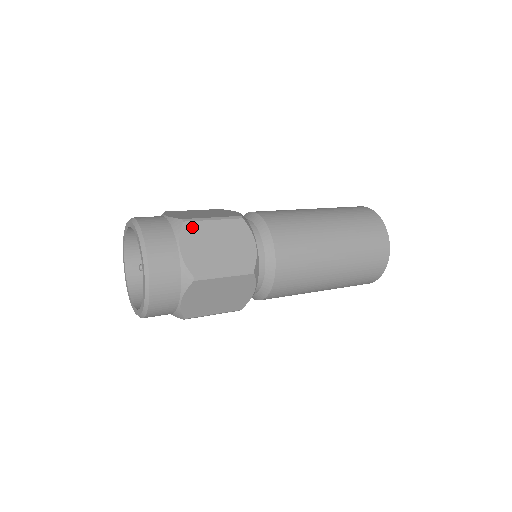
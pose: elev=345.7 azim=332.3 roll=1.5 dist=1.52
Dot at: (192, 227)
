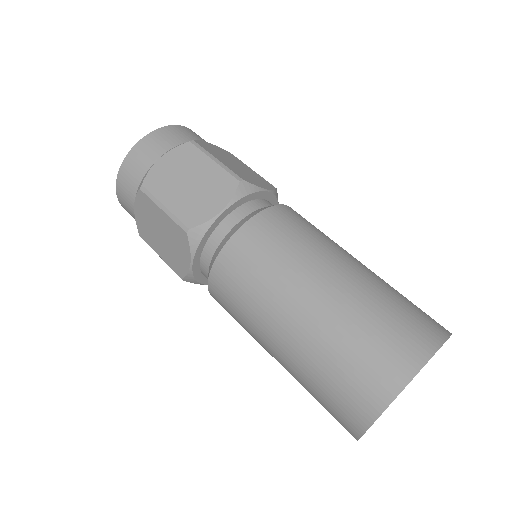
Dot at: (232, 155)
